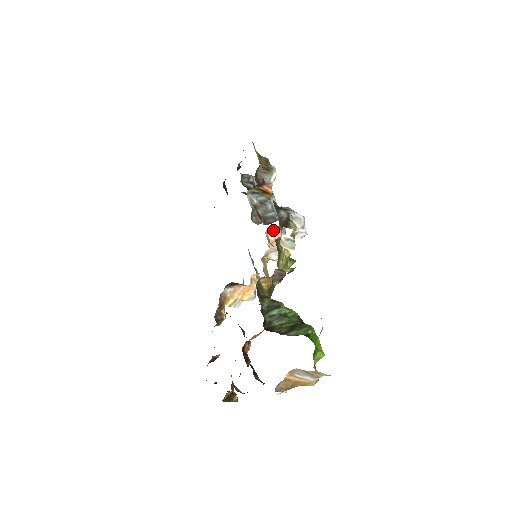
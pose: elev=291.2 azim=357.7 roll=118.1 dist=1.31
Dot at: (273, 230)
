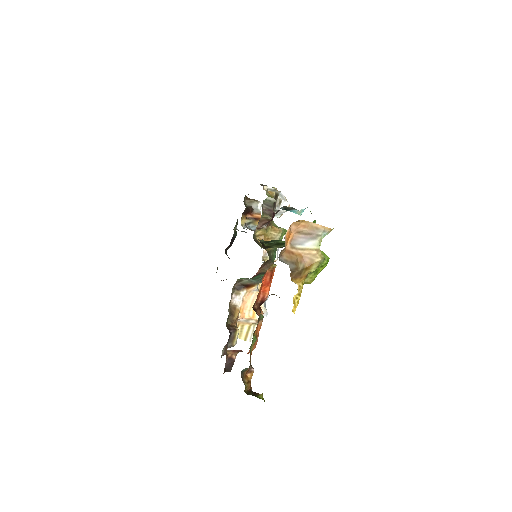
Dot at: occluded
